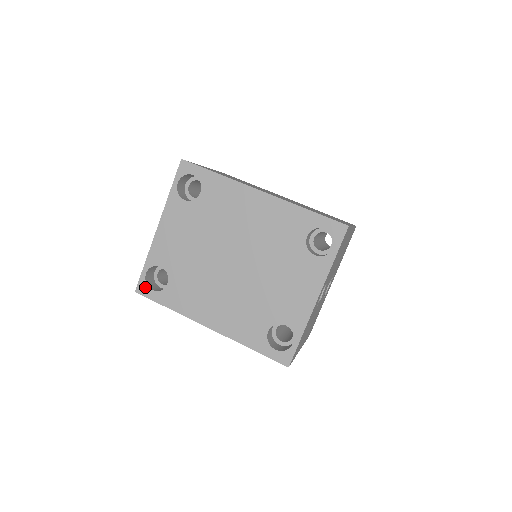
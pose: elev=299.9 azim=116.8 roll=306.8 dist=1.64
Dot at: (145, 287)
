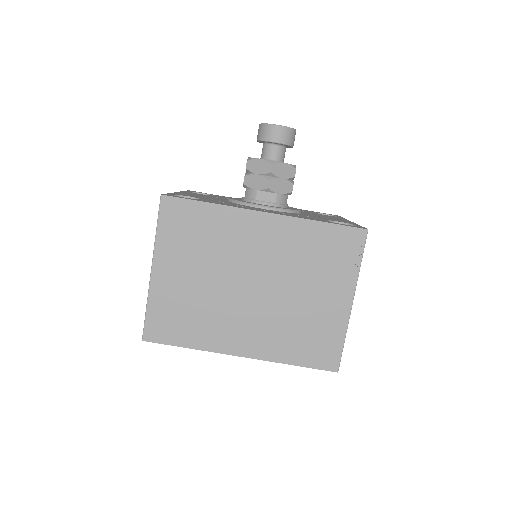
Dot at: occluded
